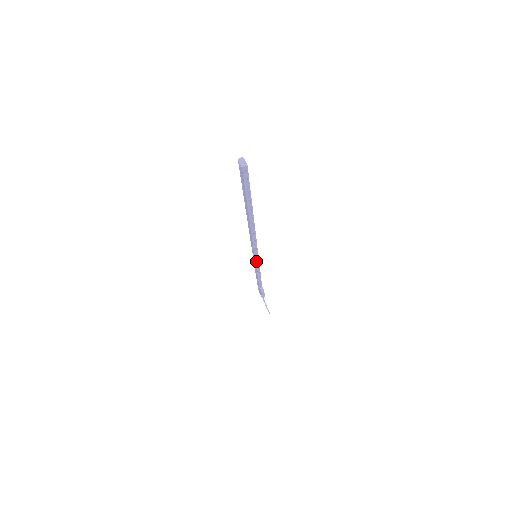
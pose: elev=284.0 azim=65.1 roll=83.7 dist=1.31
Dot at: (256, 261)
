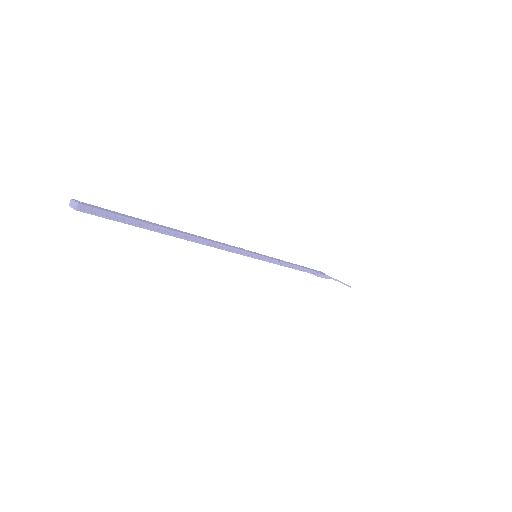
Dot at: (264, 259)
